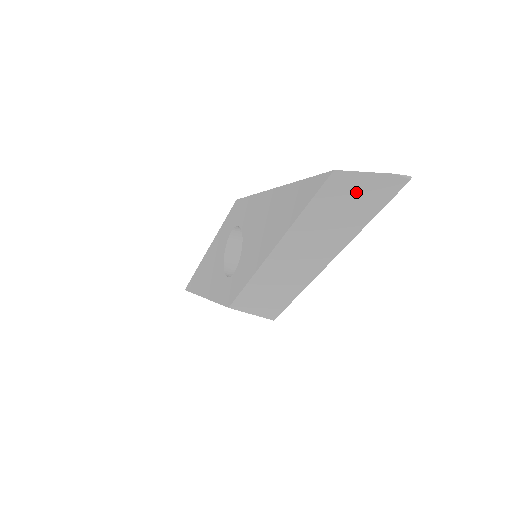
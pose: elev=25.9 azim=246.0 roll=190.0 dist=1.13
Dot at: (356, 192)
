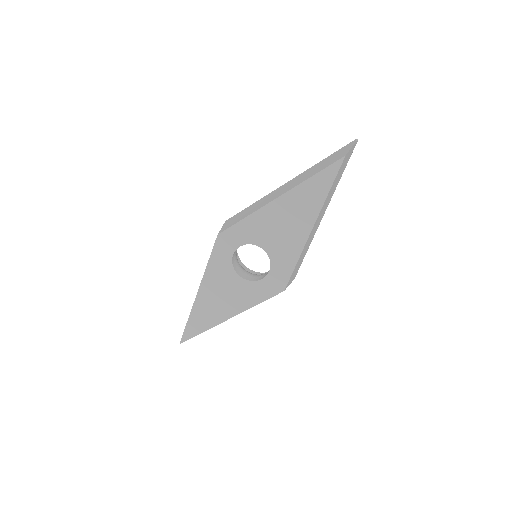
Dot at: (345, 161)
